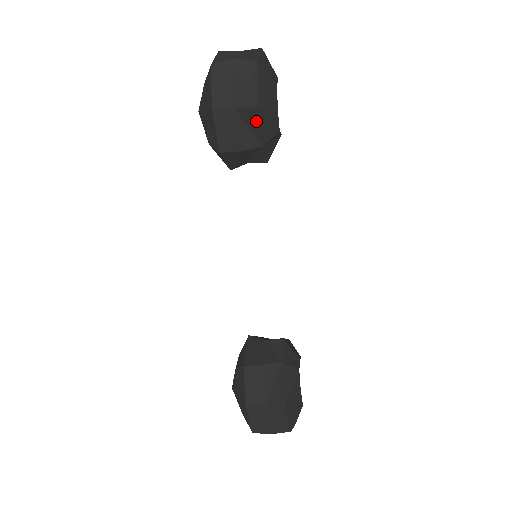
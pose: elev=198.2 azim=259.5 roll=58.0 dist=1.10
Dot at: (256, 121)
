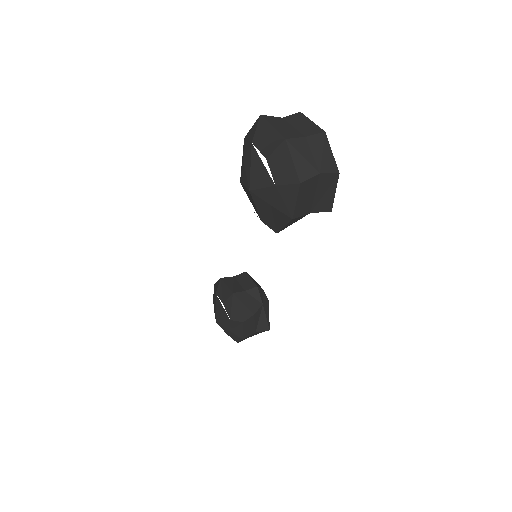
Dot at: occluded
